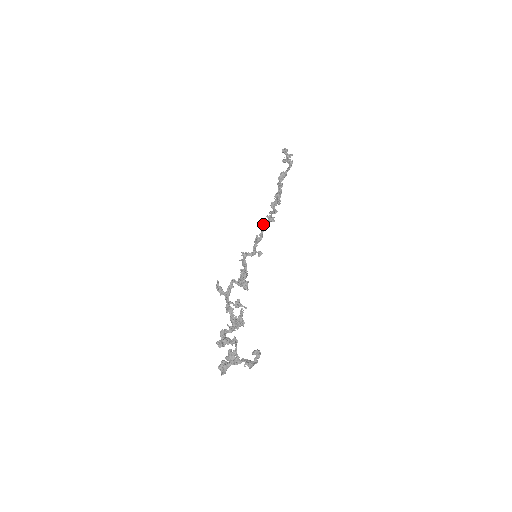
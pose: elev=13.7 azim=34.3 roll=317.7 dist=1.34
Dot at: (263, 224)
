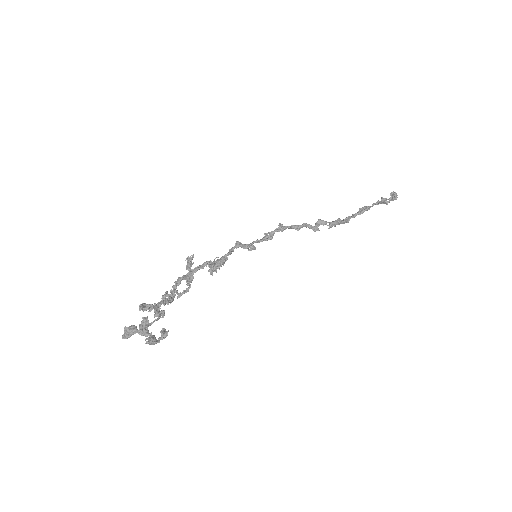
Dot at: (282, 227)
